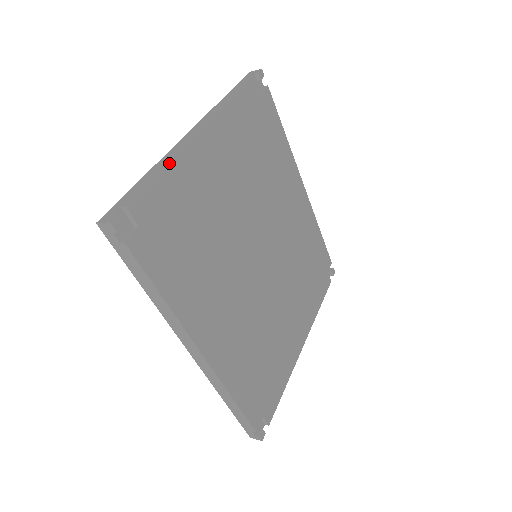
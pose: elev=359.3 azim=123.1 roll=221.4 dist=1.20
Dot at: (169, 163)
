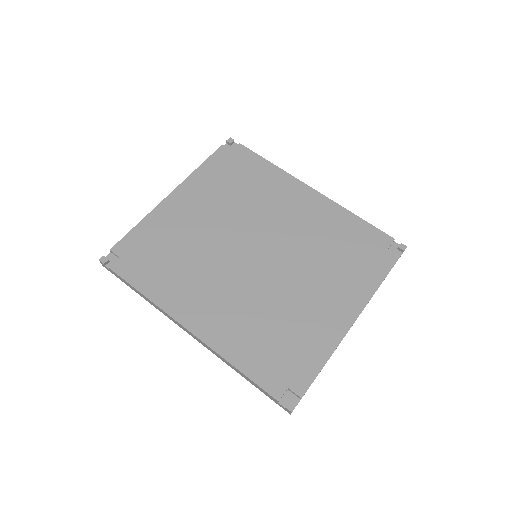
Dot at: (142, 220)
